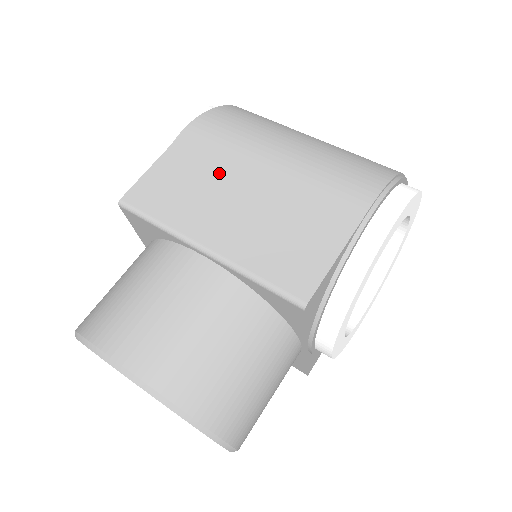
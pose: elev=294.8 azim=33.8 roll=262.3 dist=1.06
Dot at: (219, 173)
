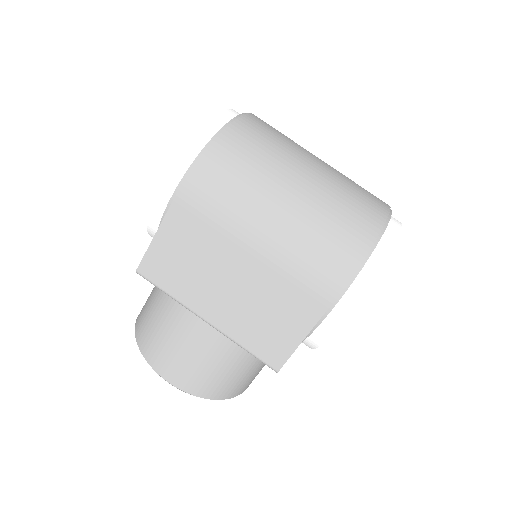
Dot at: (208, 256)
